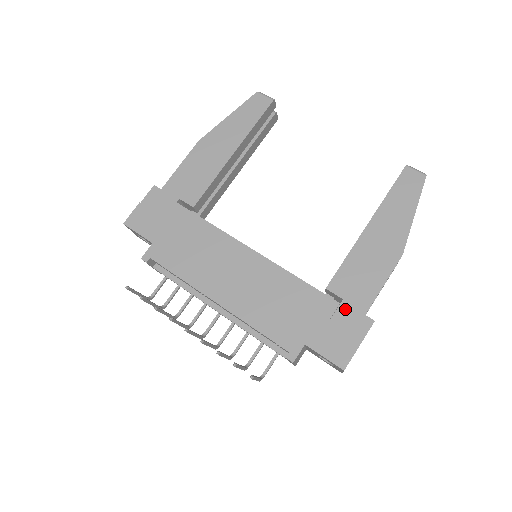
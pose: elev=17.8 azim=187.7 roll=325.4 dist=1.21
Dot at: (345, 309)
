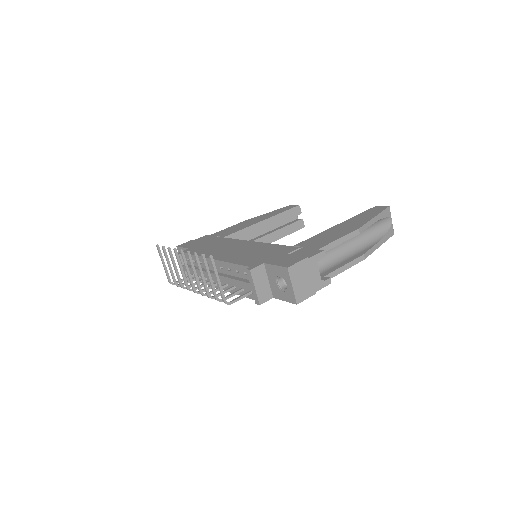
Dot at: (304, 250)
